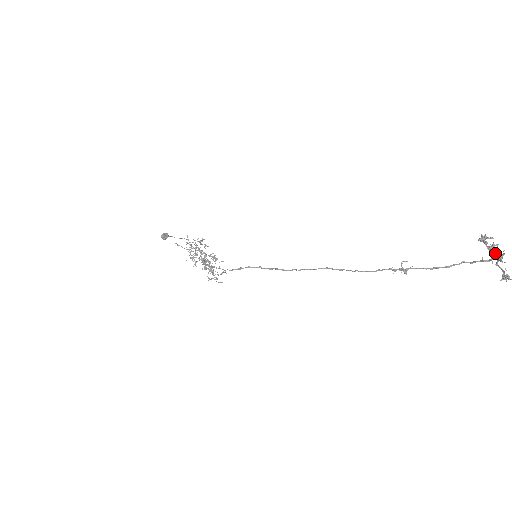
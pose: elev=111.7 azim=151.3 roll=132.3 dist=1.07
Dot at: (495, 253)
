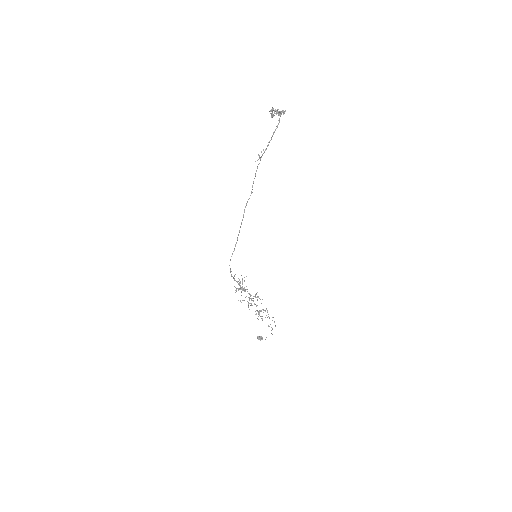
Dot at: (272, 111)
